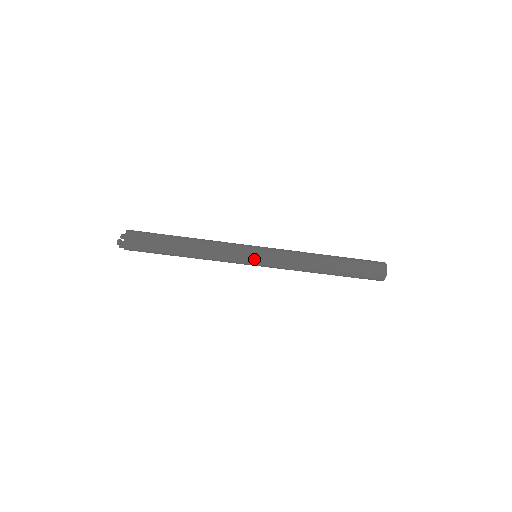
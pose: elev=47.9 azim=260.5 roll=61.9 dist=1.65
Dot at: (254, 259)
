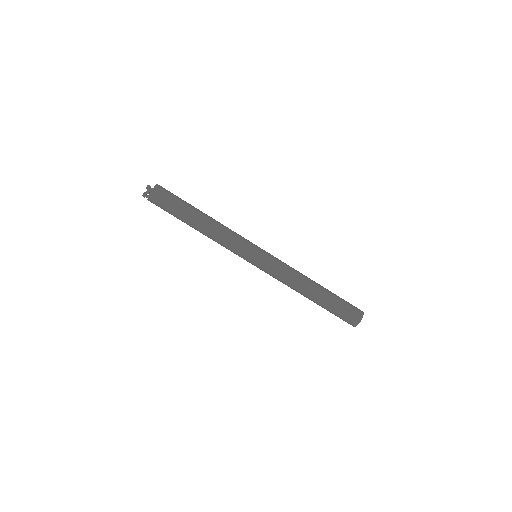
Dot at: (256, 252)
